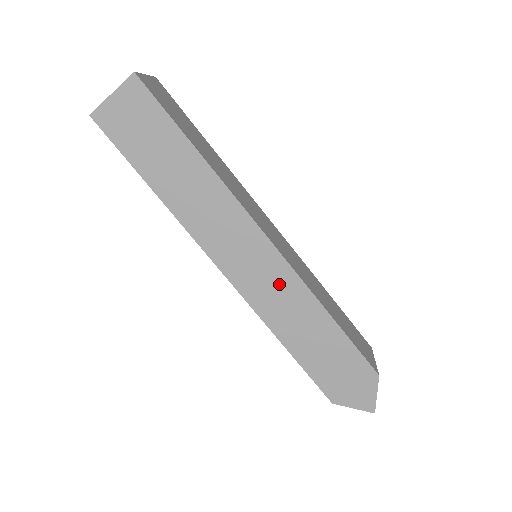
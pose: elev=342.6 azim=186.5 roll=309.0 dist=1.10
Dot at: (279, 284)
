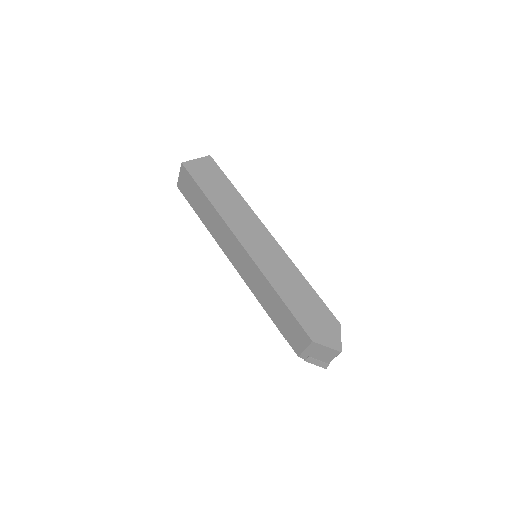
Dot at: (276, 258)
